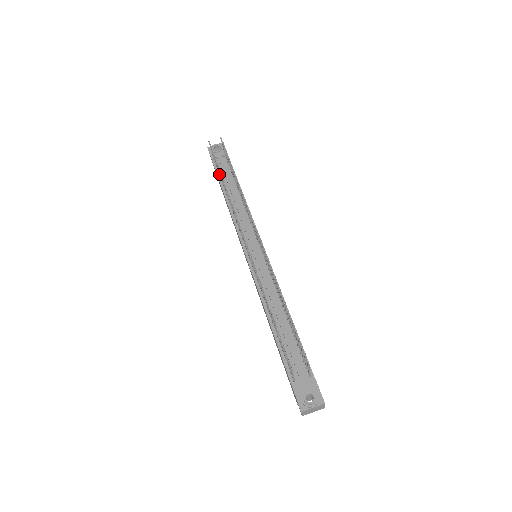
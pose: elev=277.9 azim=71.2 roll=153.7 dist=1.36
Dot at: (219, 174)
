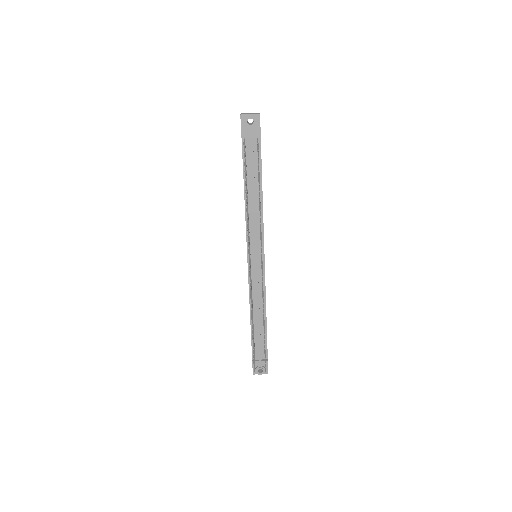
Dot at: (245, 167)
